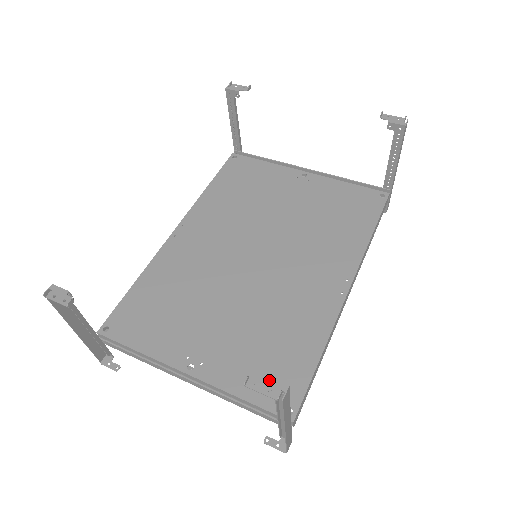
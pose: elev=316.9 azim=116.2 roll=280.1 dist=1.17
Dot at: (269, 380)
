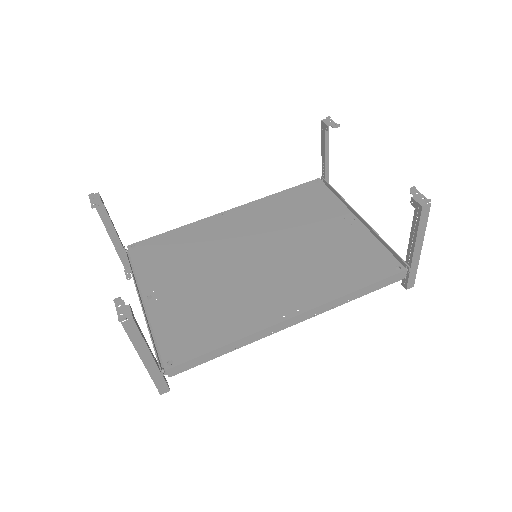
Dot at: (128, 308)
